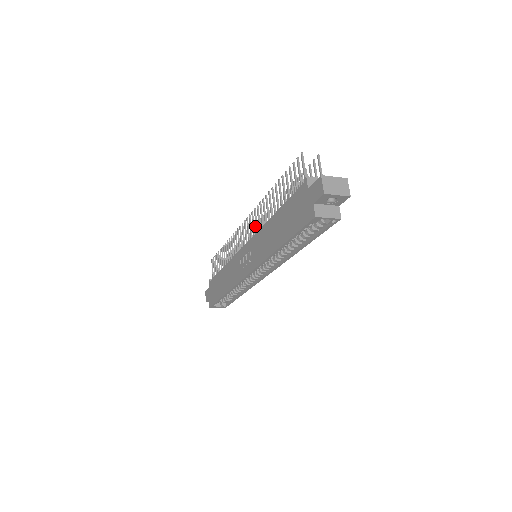
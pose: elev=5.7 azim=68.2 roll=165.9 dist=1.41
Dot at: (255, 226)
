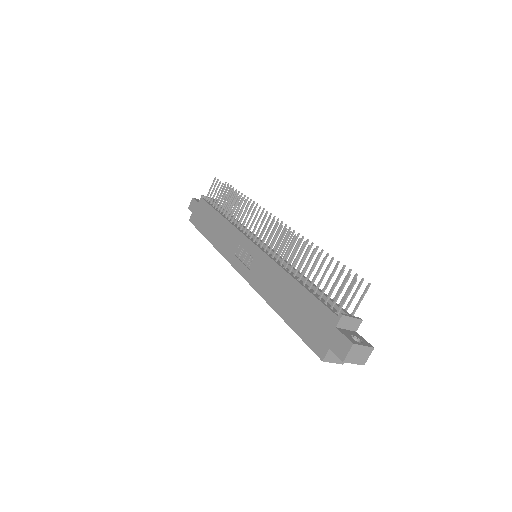
Dot at: occluded
